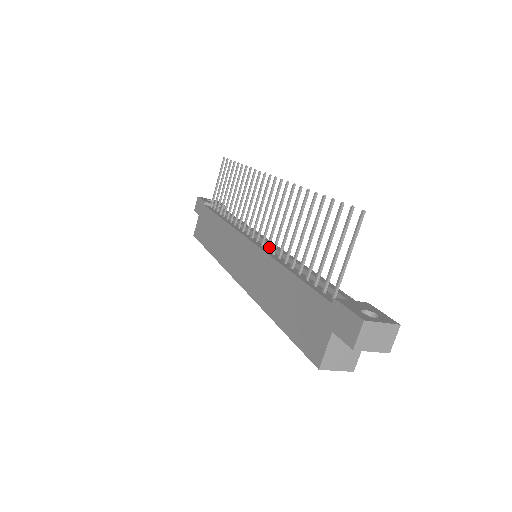
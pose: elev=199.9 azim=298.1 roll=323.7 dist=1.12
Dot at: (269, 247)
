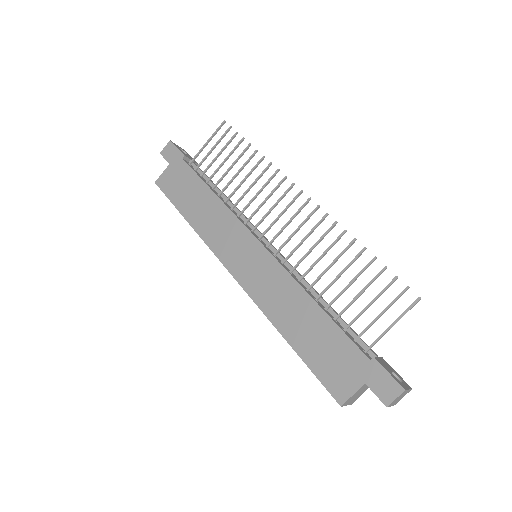
Dot at: (285, 262)
